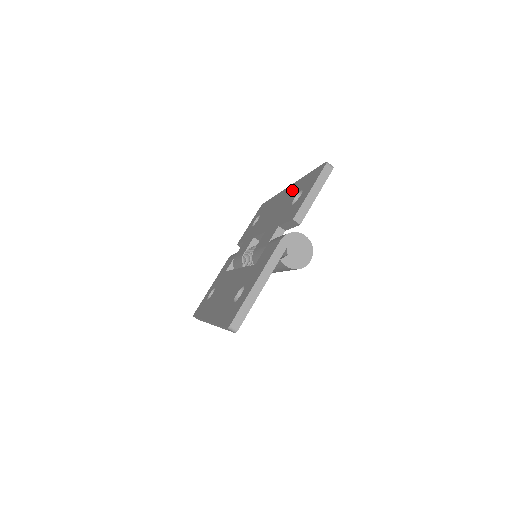
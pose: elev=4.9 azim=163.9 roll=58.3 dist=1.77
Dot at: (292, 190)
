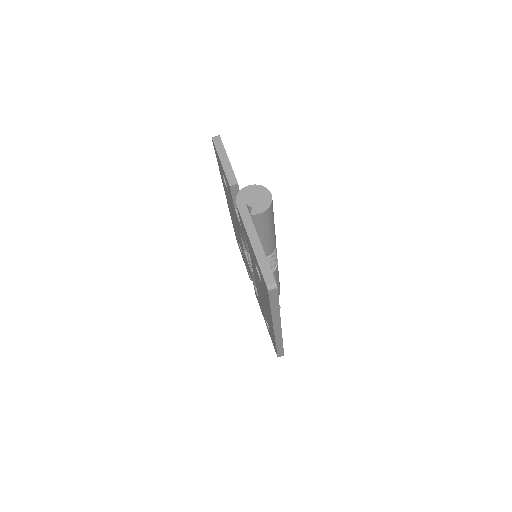
Dot at: (225, 190)
